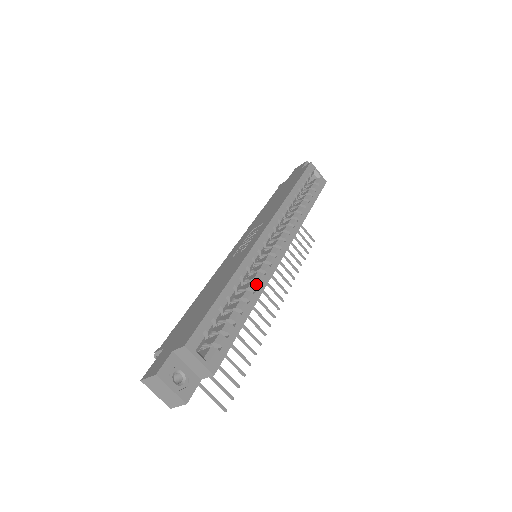
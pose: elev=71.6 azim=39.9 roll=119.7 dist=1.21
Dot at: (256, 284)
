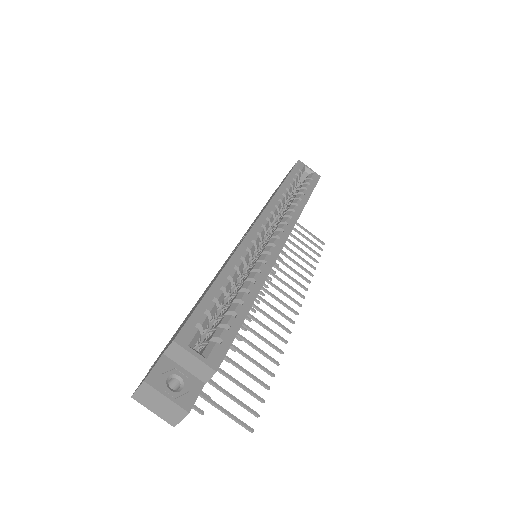
Dot at: (255, 273)
